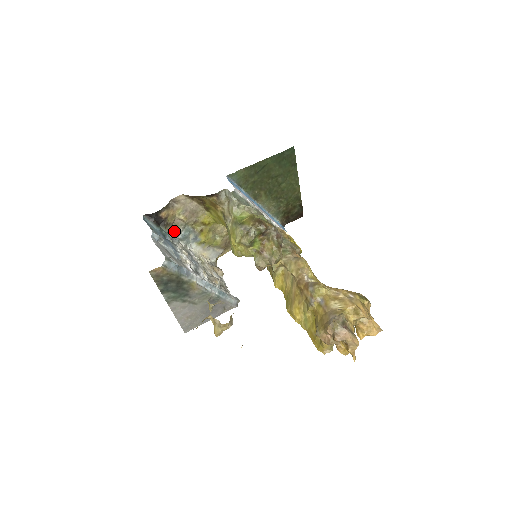
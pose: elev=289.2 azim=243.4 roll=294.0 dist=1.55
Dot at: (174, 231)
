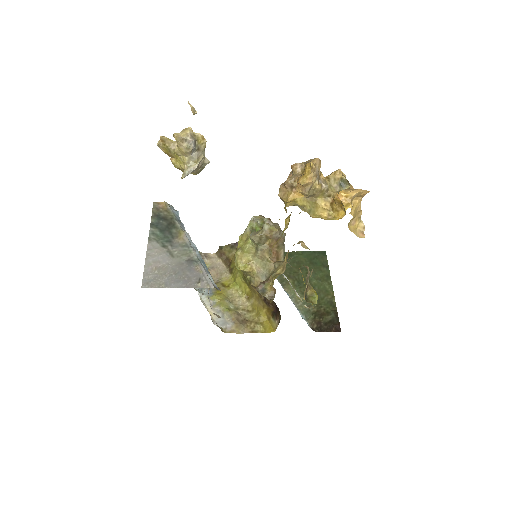
Dot at: occluded
